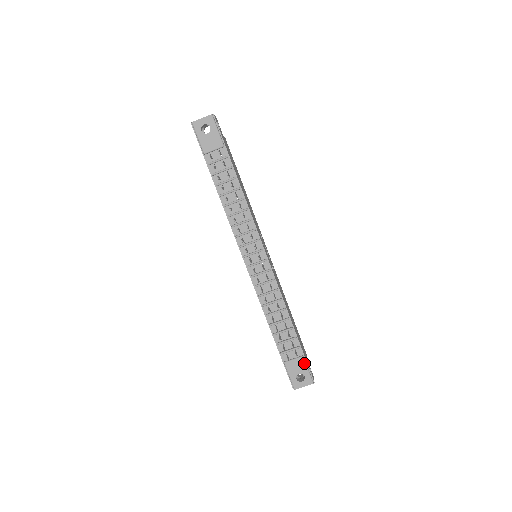
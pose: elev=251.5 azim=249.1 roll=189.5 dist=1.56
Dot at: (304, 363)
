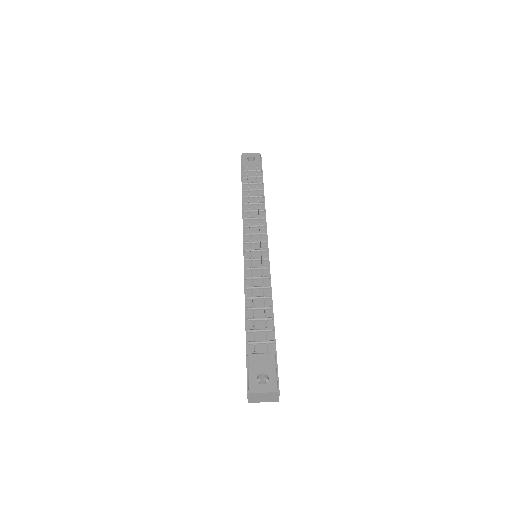
Dot at: (273, 361)
